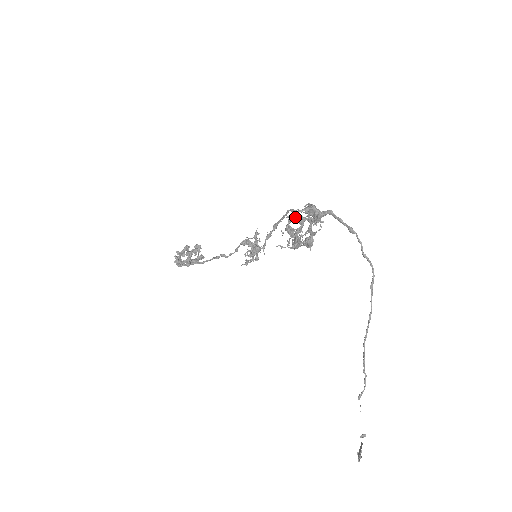
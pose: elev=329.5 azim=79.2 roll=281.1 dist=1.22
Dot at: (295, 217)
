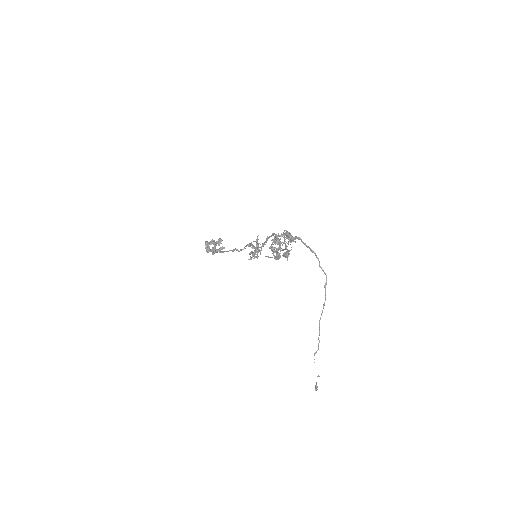
Dot at: (276, 241)
